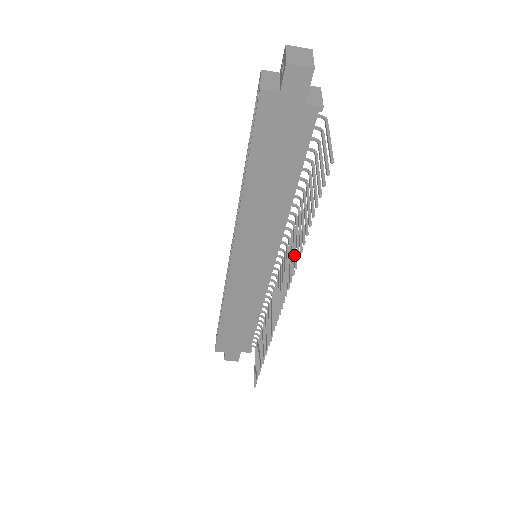
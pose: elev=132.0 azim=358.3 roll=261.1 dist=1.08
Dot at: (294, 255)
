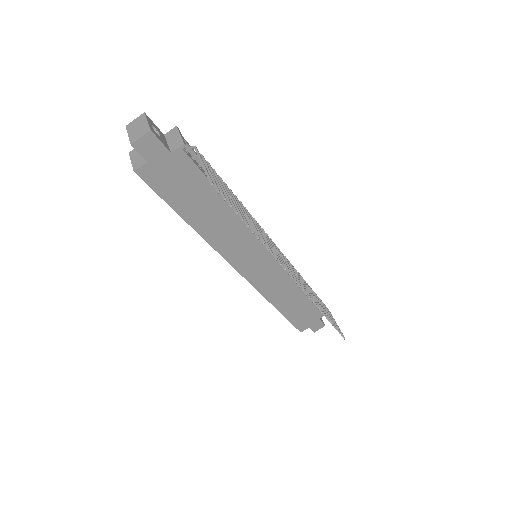
Dot at: occluded
